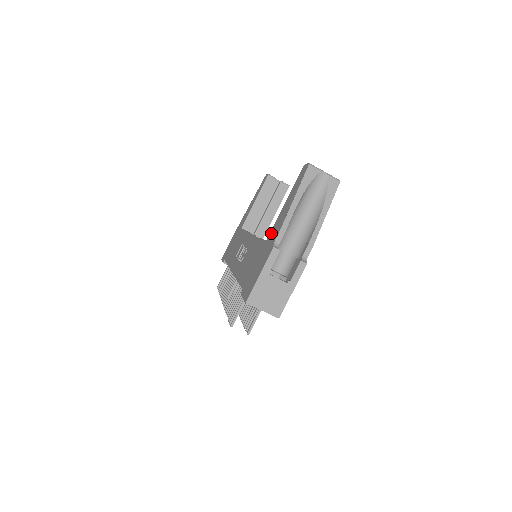
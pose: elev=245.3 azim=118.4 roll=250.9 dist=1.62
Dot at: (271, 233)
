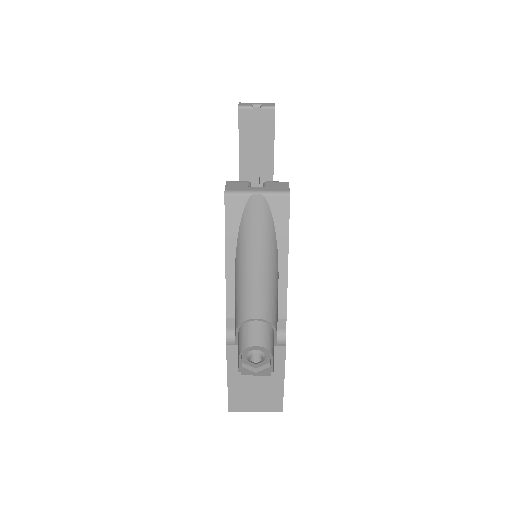
Dot at: occluded
